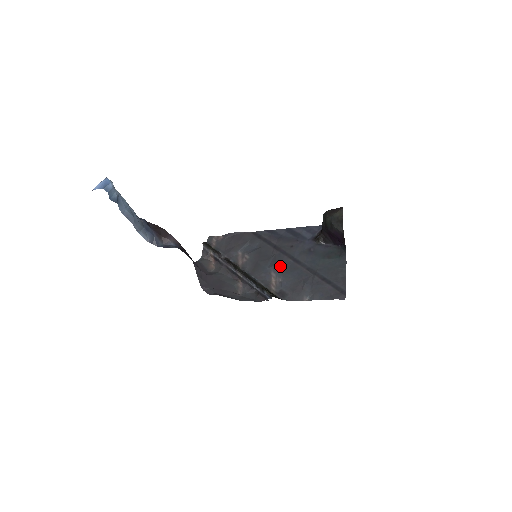
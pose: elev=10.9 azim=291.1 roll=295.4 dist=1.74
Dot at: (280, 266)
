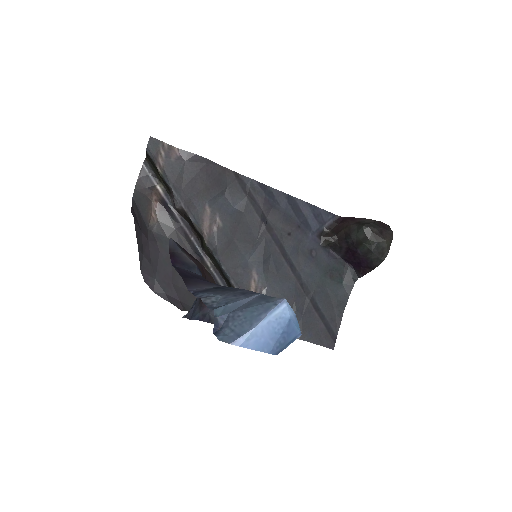
Dot at: (268, 265)
